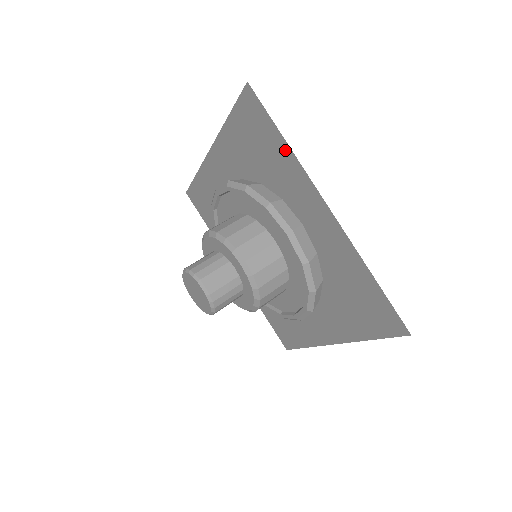
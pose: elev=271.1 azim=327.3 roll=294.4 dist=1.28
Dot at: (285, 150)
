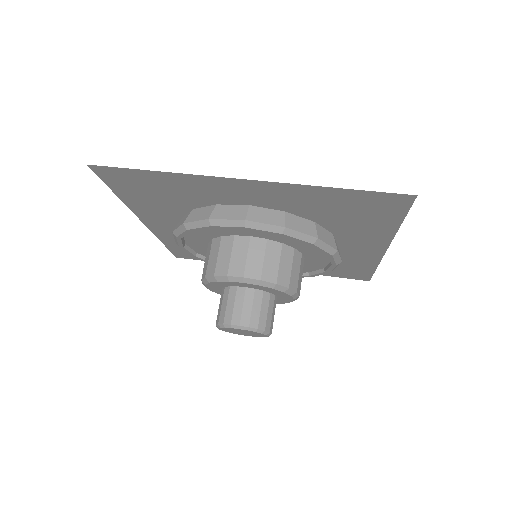
Dot at: (167, 177)
